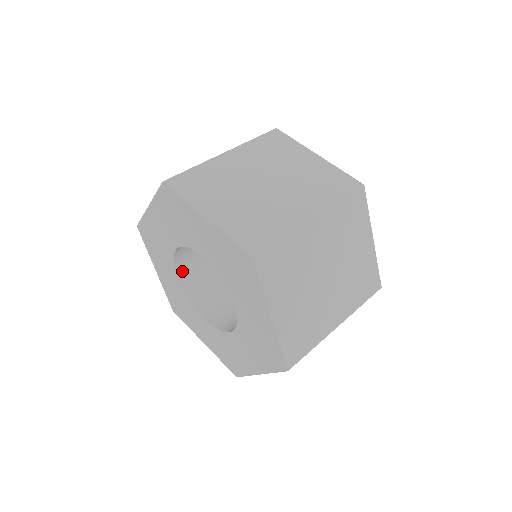
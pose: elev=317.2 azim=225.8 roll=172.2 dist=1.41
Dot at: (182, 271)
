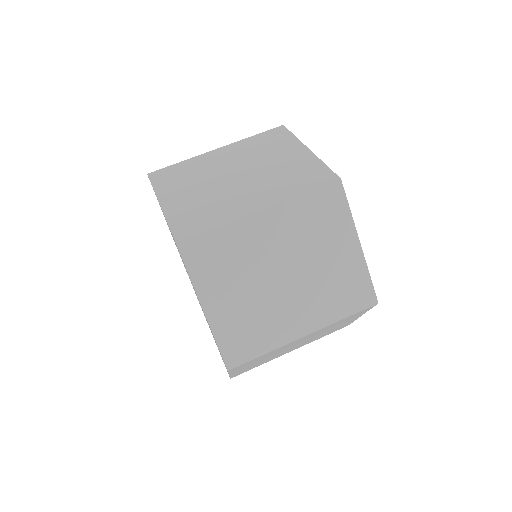
Dot at: occluded
